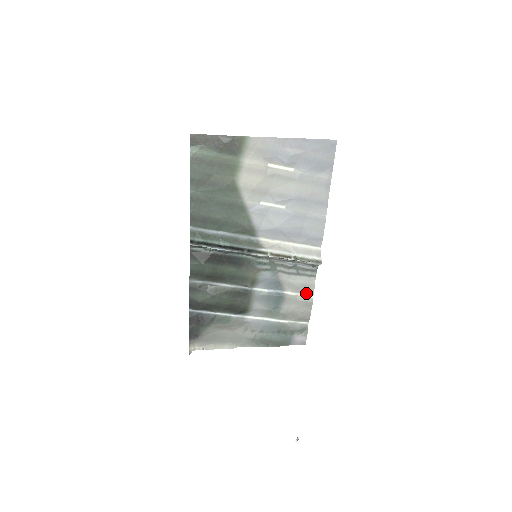
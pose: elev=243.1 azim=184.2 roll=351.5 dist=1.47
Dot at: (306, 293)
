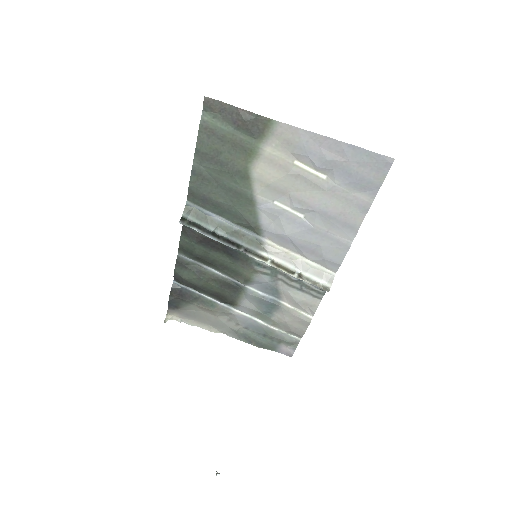
Dot at: (305, 311)
